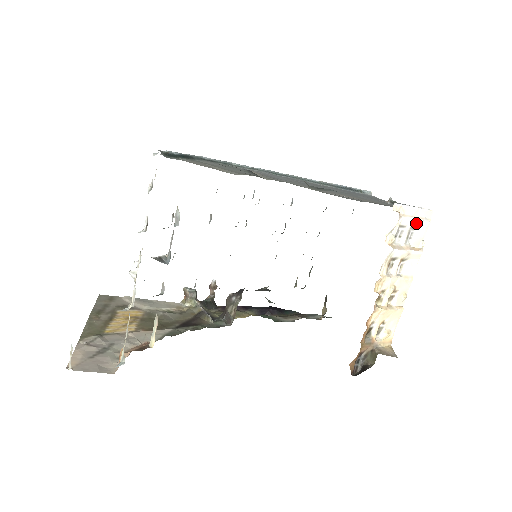
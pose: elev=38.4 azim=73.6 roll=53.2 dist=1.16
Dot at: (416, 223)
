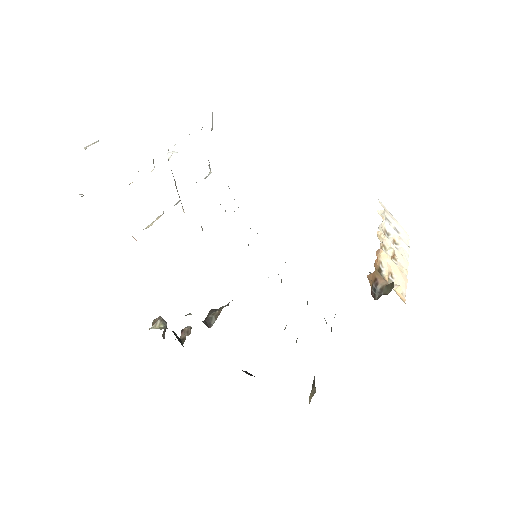
Dot at: (398, 228)
